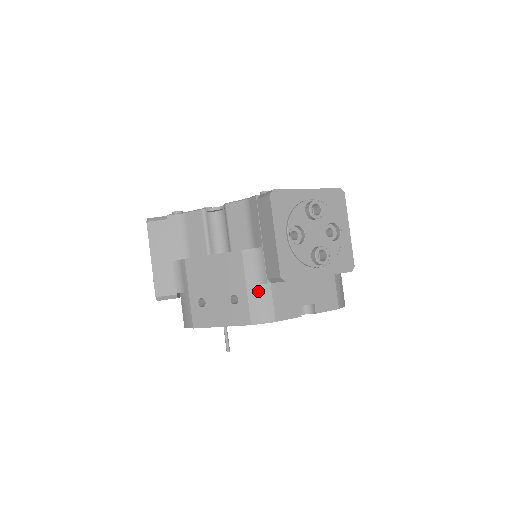
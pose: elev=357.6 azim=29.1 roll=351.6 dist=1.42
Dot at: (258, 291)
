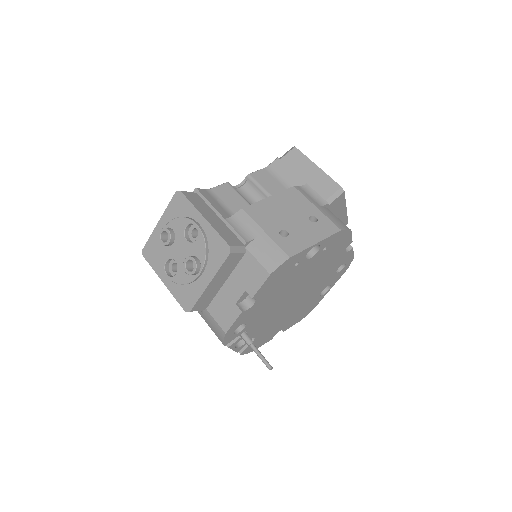
Dot at: (325, 210)
